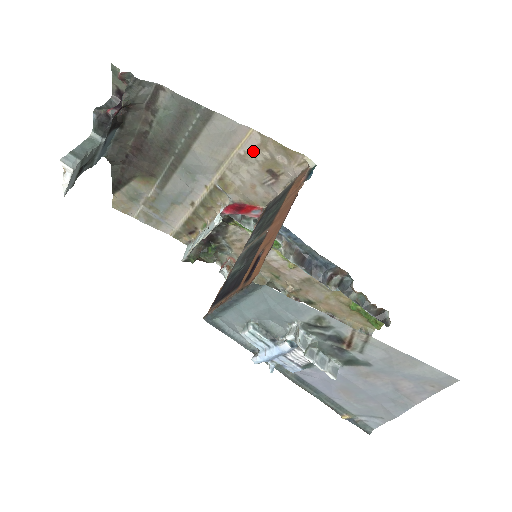
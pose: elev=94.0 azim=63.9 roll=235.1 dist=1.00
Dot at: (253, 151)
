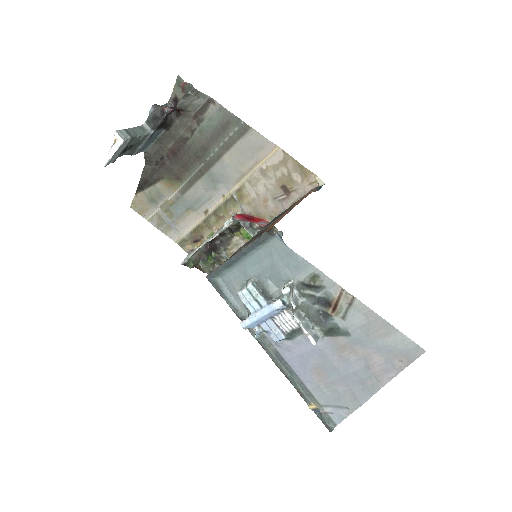
Dot at: (274, 167)
